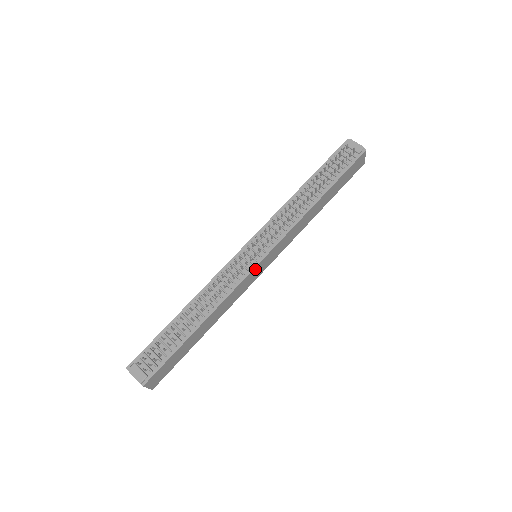
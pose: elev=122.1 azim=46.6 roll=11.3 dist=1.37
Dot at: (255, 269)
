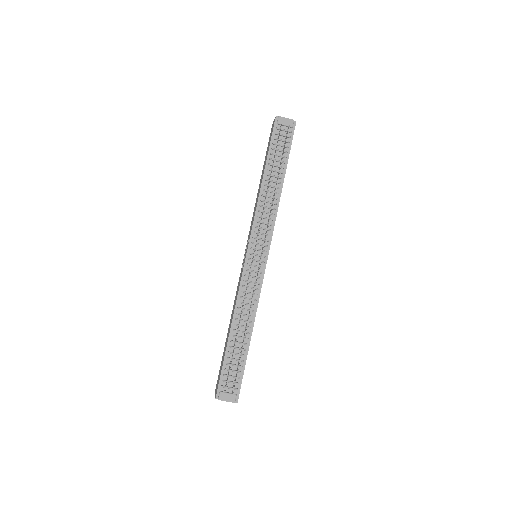
Dot at: occluded
